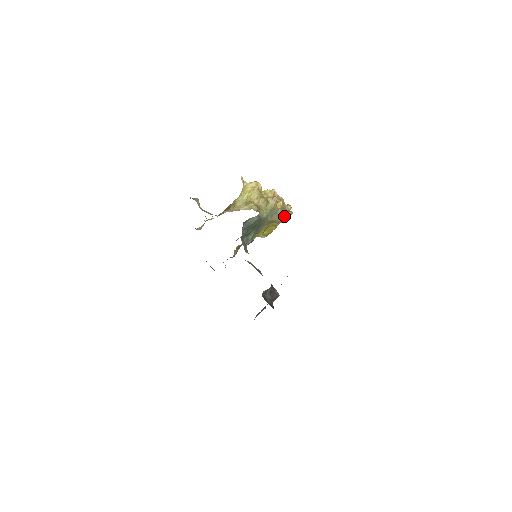
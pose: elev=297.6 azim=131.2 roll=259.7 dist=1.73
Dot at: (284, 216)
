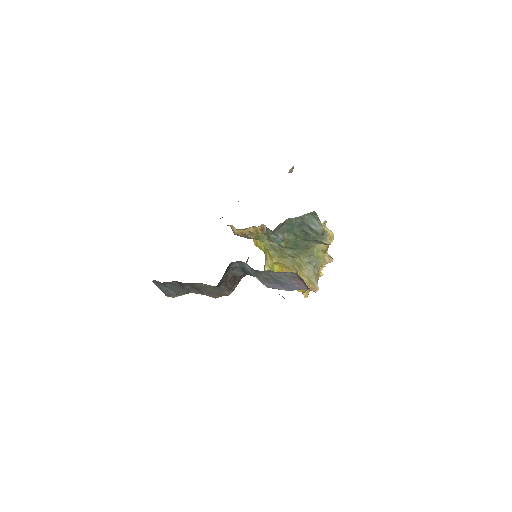
Dot at: (310, 281)
